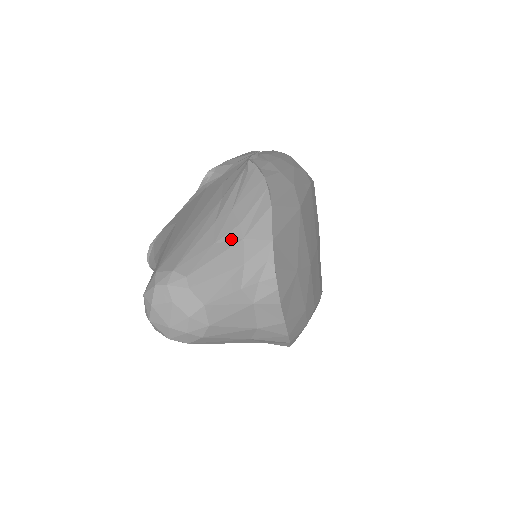
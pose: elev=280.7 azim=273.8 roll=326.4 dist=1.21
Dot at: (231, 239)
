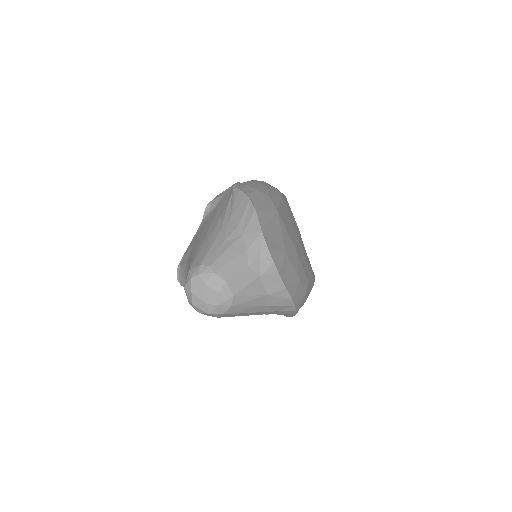
Dot at: (234, 237)
